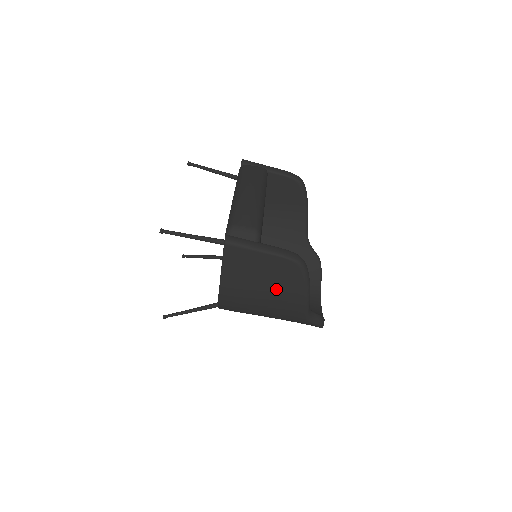
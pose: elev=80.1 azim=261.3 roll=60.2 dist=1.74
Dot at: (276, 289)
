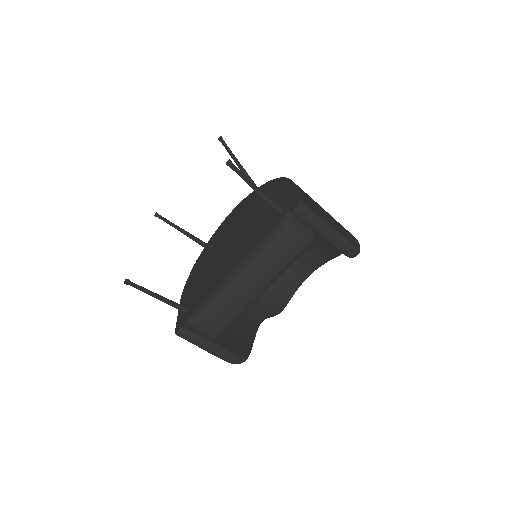
Dot at: occluded
